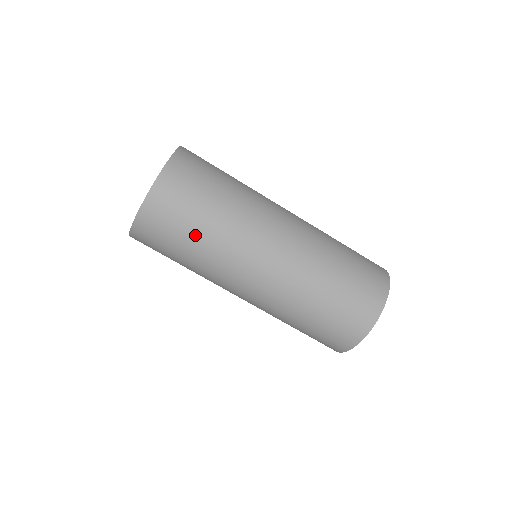
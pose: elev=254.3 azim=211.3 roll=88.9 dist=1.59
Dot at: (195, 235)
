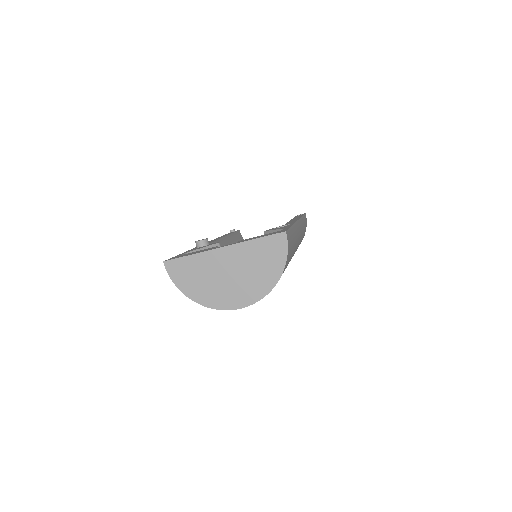
Dot at: occluded
